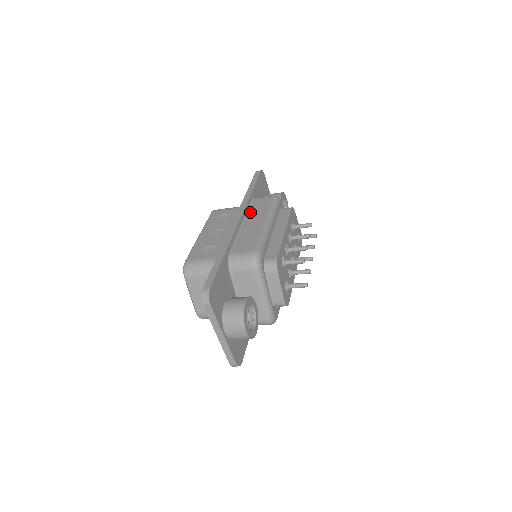
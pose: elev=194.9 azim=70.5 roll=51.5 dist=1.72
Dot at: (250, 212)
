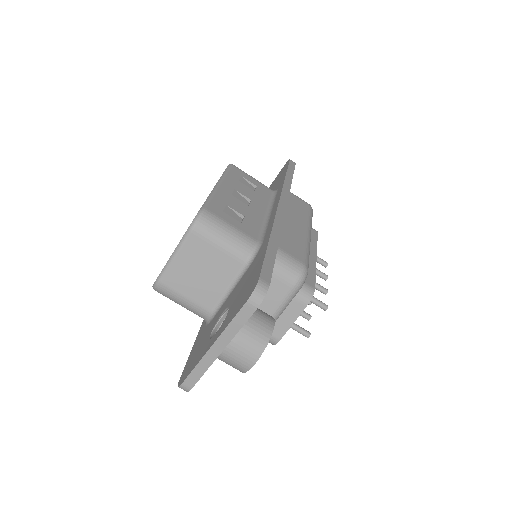
Dot at: (288, 205)
